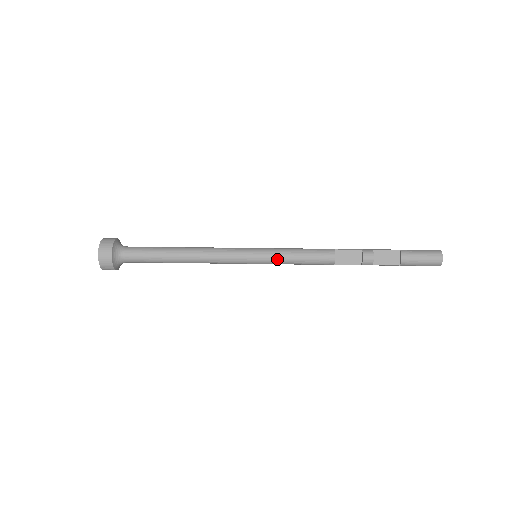
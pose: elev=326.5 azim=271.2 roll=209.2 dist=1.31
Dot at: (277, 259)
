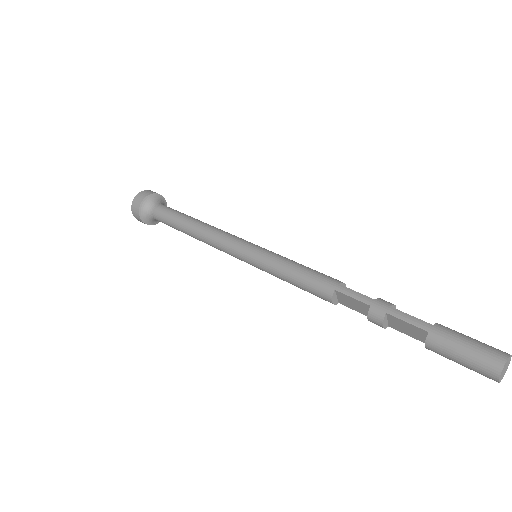
Dot at: occluded
